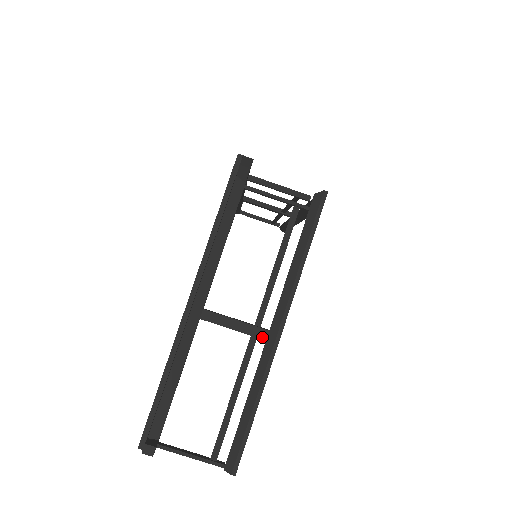
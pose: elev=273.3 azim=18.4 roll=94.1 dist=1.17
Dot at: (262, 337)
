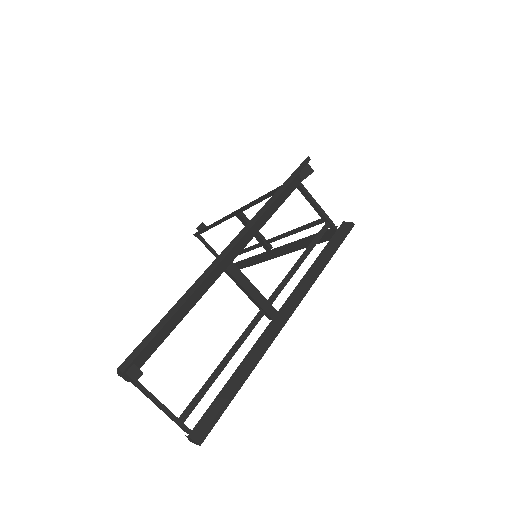
Dot at: (270, 314)
